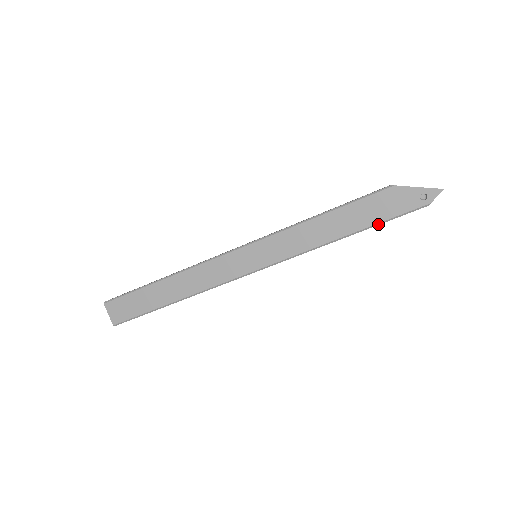
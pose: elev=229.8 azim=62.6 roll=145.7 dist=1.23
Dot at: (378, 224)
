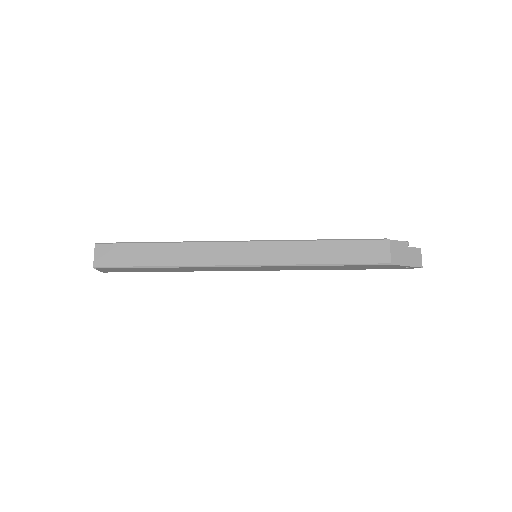
Dot at: (365, 269)
